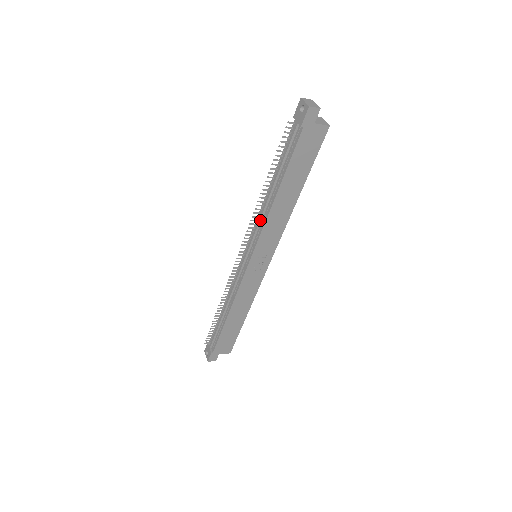
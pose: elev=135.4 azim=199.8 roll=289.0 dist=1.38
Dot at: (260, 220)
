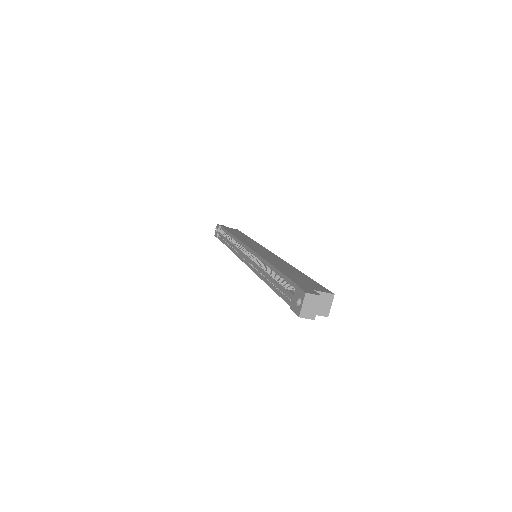
Dot at: (256, 266)
